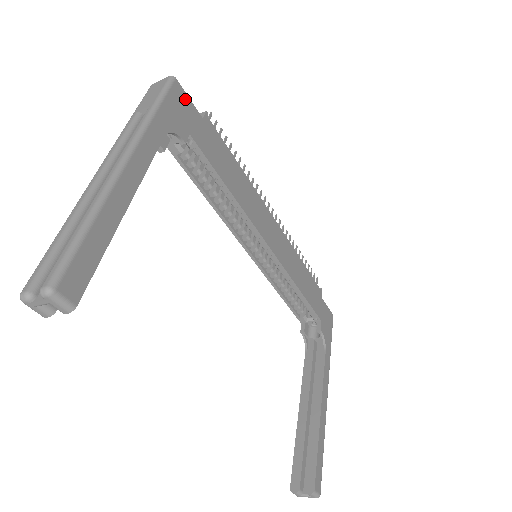
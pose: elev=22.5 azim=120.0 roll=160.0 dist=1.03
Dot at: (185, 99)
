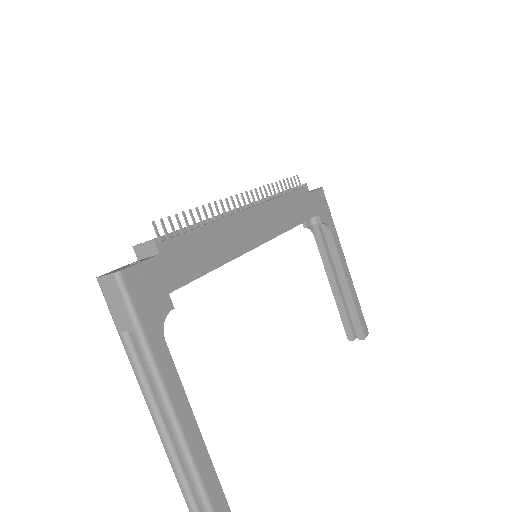
Dot at: (140, 272)
